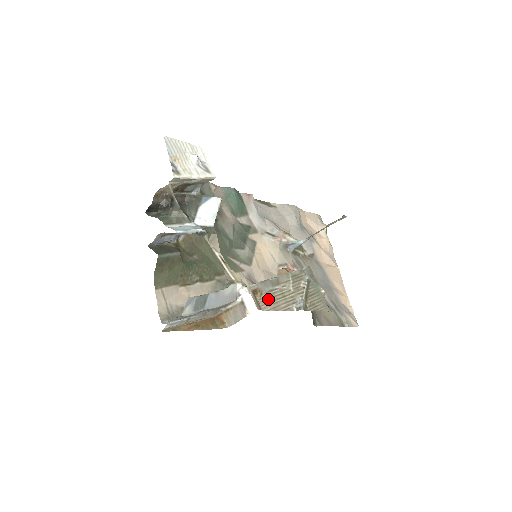
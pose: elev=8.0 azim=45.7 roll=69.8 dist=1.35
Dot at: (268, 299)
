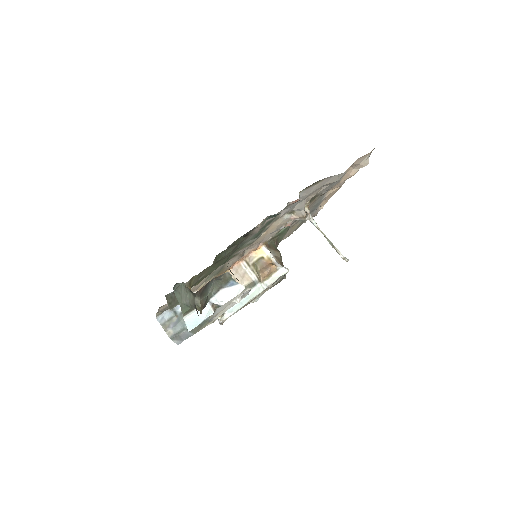
Dot at: occluded
